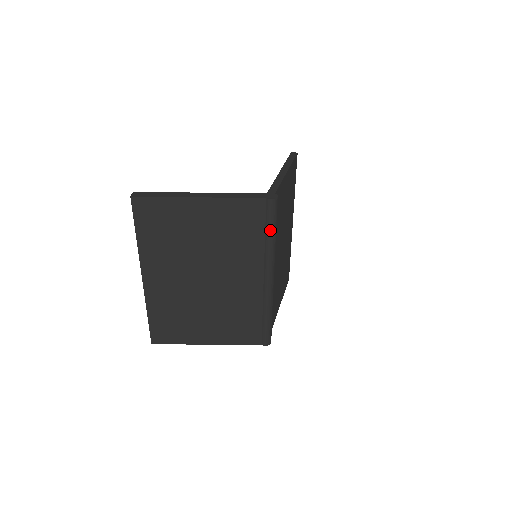
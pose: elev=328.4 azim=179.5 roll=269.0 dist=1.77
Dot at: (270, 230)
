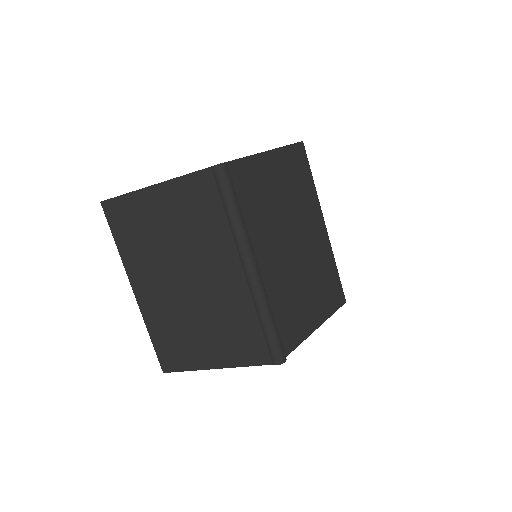
Dot at: (227, 204)
